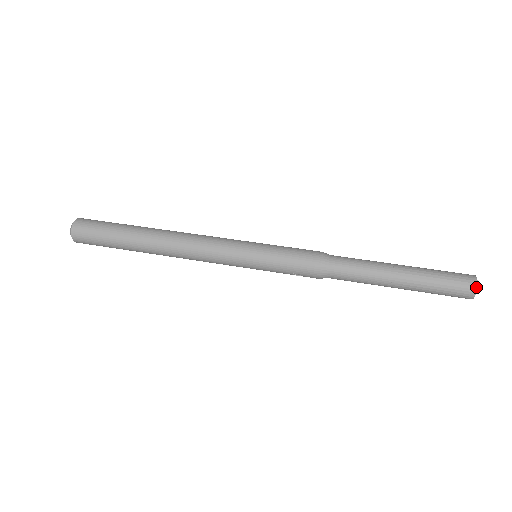
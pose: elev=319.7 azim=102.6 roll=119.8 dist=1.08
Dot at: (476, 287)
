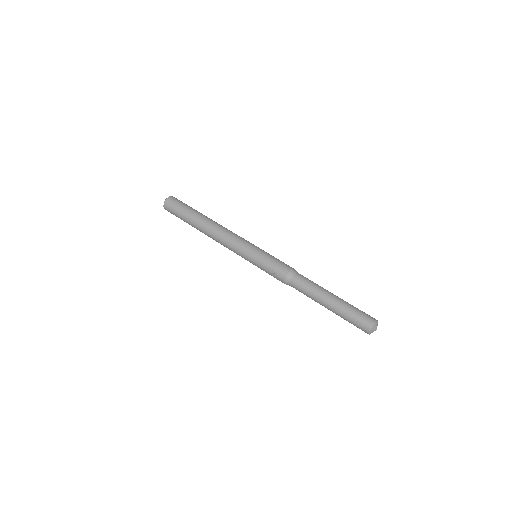
Dot at: (375, 322)
